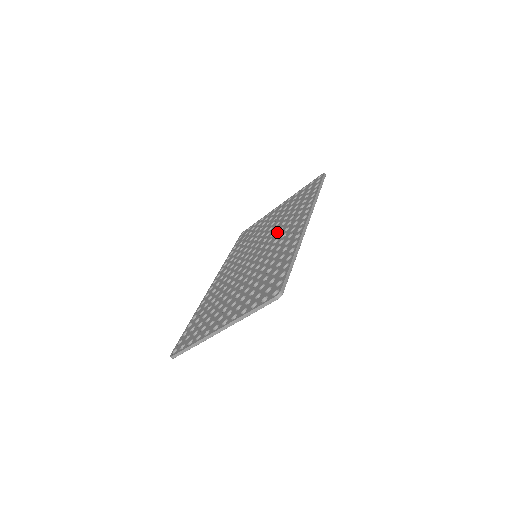
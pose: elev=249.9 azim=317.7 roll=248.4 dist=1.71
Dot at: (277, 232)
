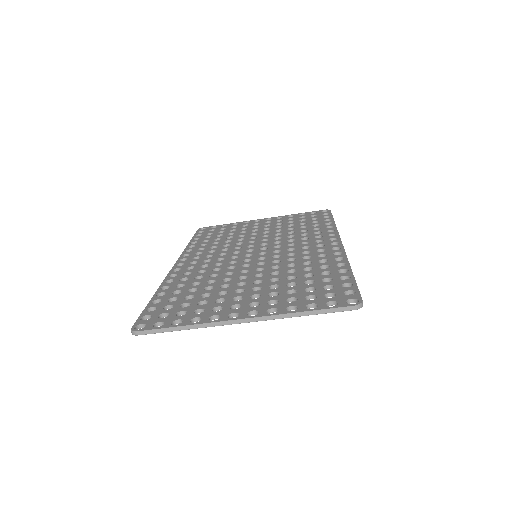
Dot at: (286, 241)
